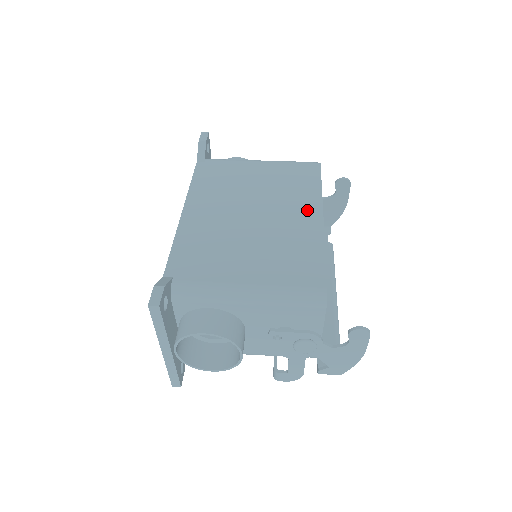
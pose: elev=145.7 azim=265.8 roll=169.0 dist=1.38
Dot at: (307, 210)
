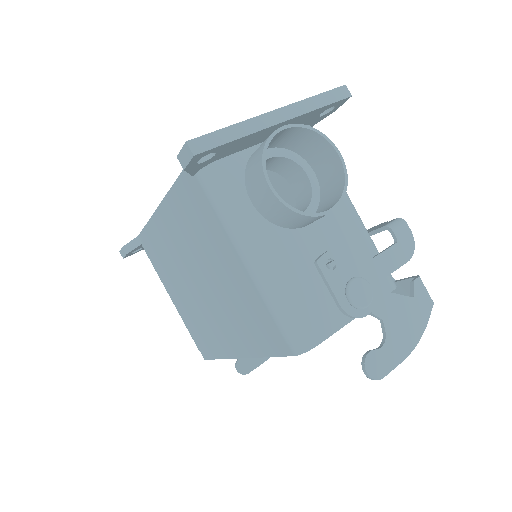
Dot at: (233, 341)
